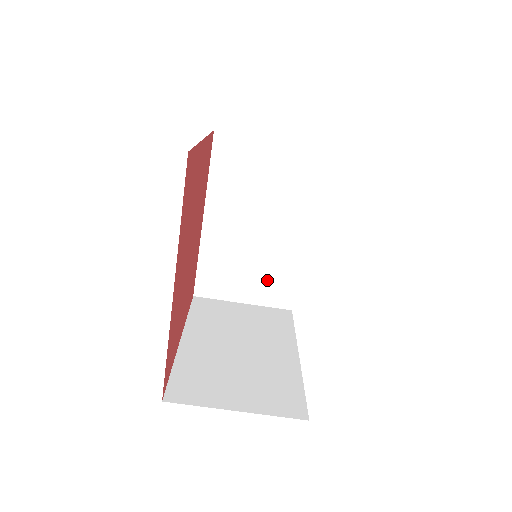
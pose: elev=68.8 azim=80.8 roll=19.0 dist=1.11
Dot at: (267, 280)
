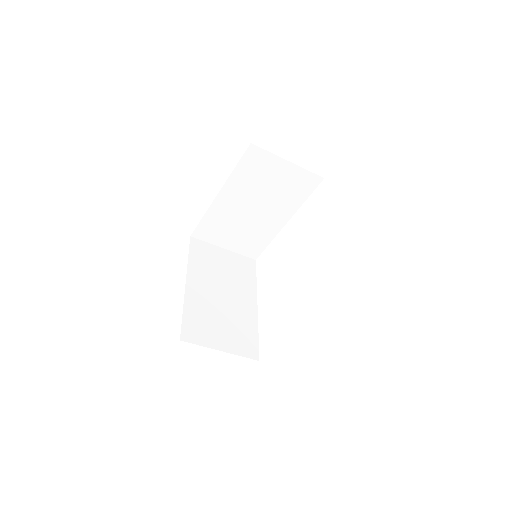
Dot at: (247, 240)
